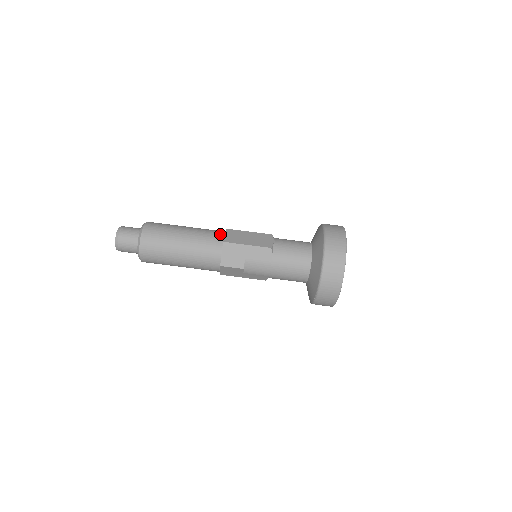
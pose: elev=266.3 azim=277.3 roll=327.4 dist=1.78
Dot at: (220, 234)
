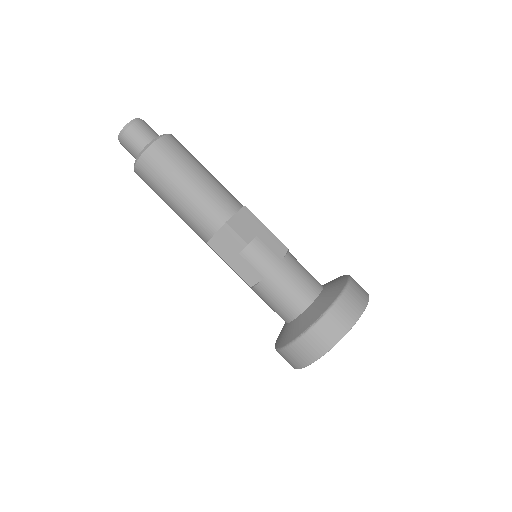
Dot at: occluded
